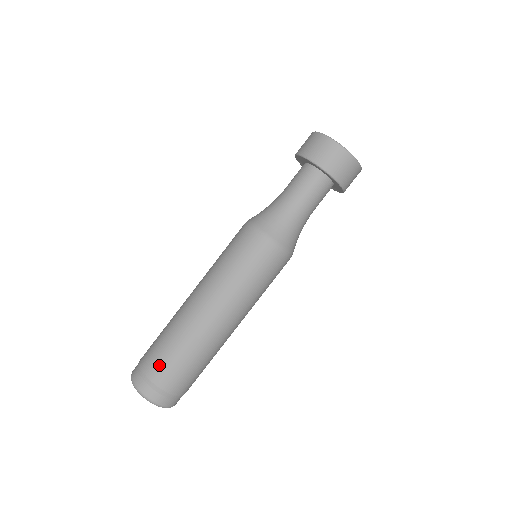
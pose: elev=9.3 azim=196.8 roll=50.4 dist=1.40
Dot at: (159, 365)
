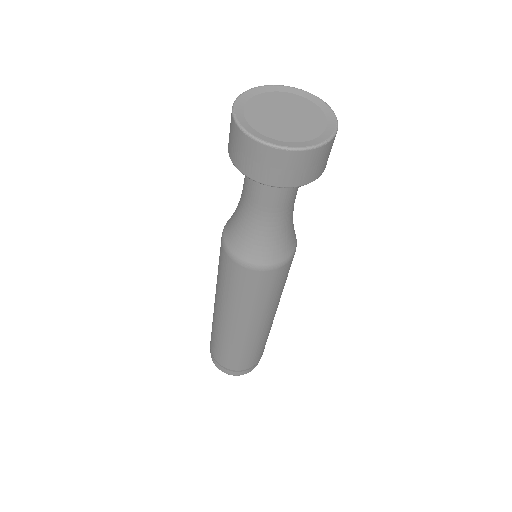
Dot at: (228, 361)
